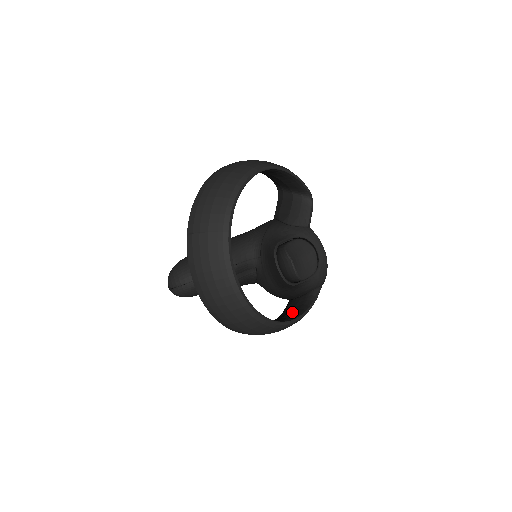
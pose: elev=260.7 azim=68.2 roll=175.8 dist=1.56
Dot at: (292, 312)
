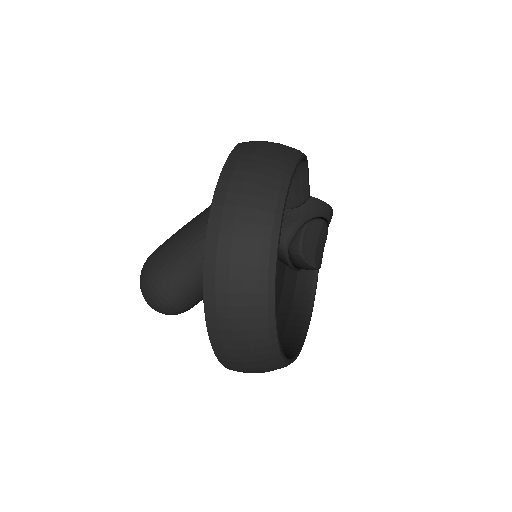
Dot at: occluded
